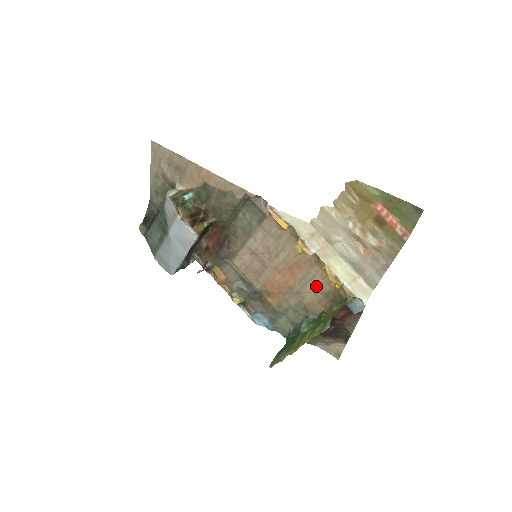
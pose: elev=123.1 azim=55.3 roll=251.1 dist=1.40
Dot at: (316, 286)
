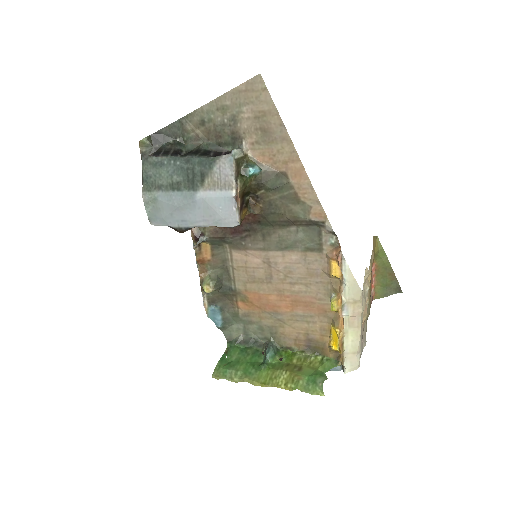
Dot at: (307, 329)
